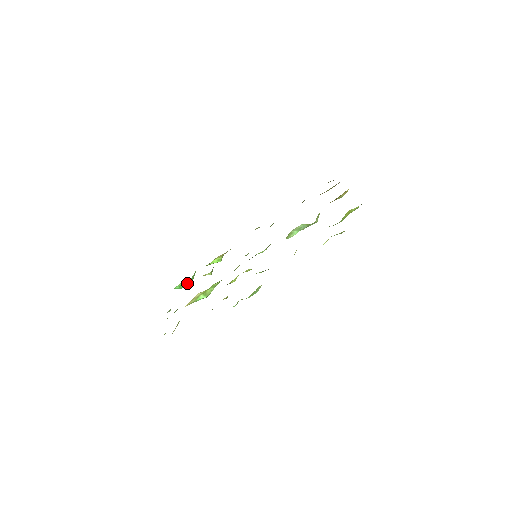
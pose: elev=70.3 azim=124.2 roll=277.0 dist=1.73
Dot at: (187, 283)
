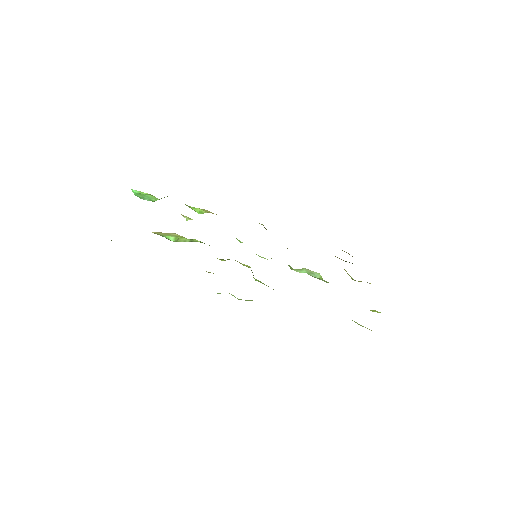
Dot at: (148, 198)
